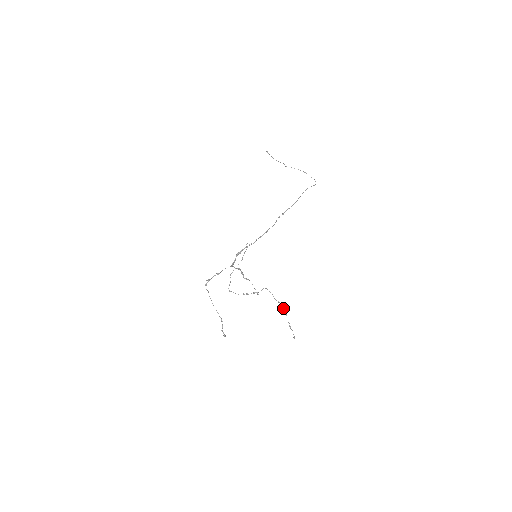
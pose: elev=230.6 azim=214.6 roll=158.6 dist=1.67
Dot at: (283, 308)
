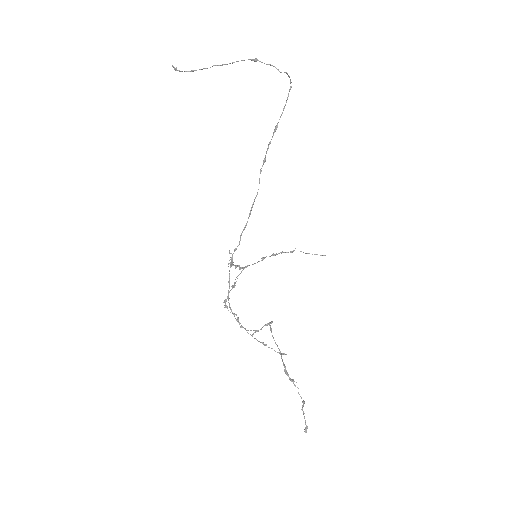
Dot at: (286, 374)
